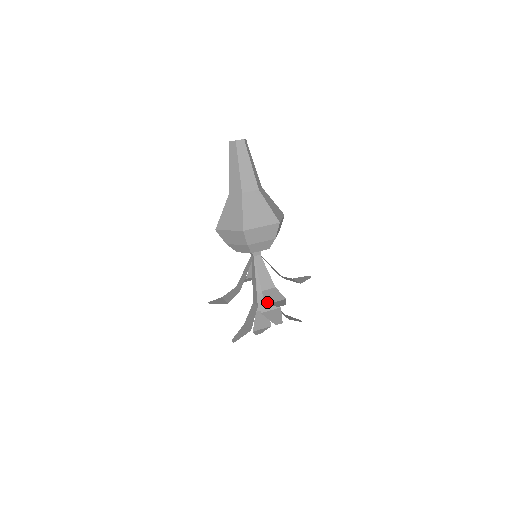
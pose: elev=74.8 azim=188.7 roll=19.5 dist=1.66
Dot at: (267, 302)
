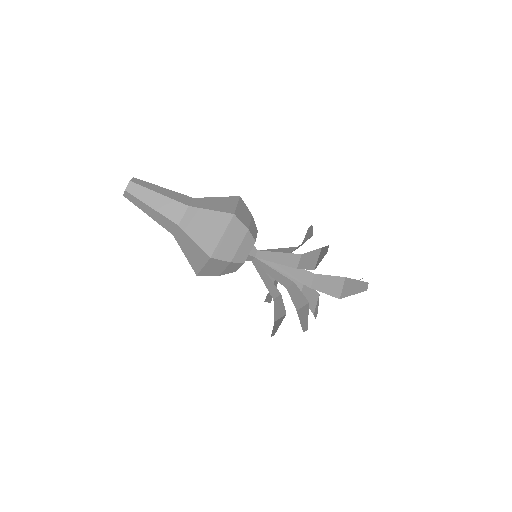
Dot at: (275, 318)
